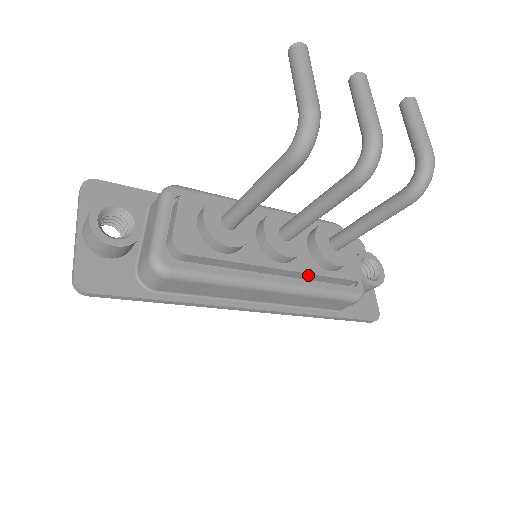
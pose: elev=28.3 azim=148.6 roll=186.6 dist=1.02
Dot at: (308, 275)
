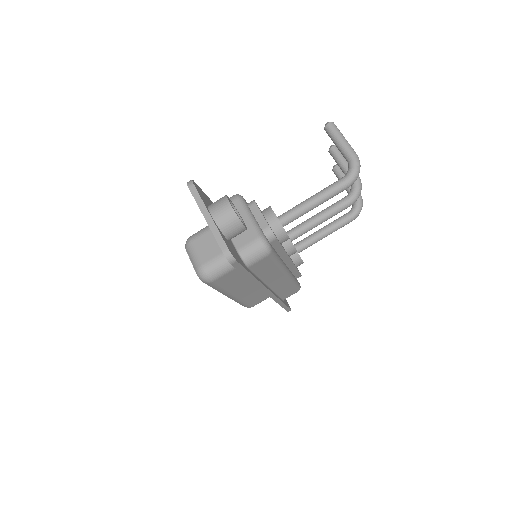
Dot at: (293, 267)
